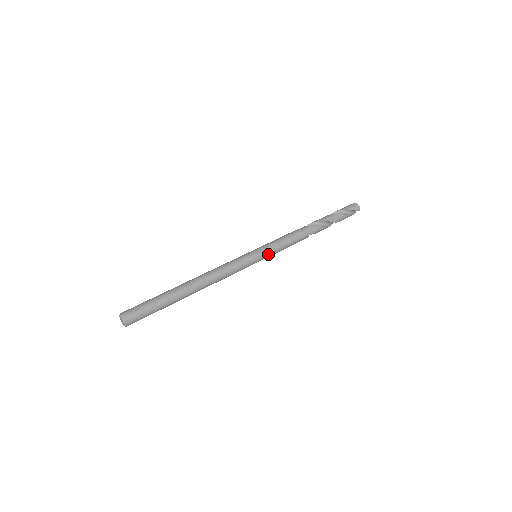
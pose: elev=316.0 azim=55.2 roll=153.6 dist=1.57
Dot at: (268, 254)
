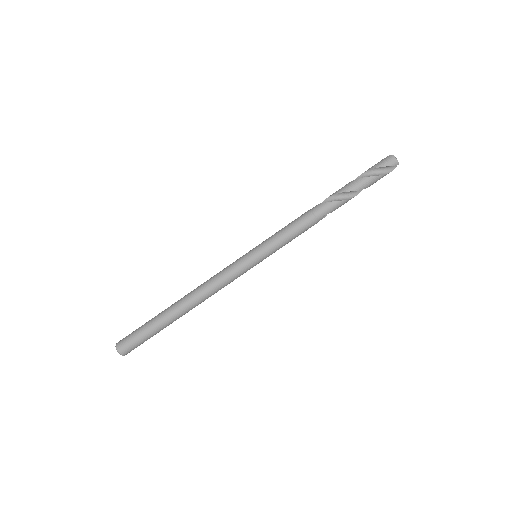
Dot at: (268, 252)
